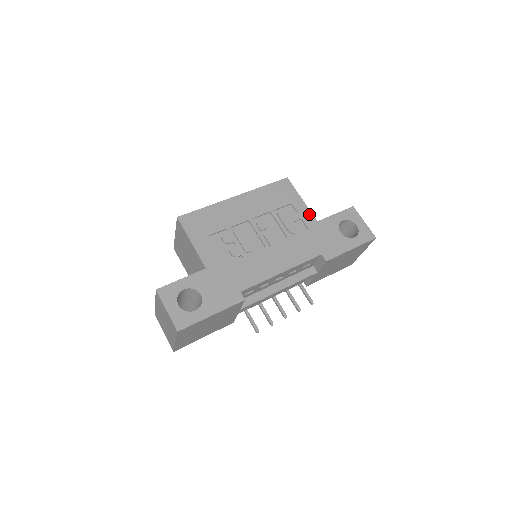
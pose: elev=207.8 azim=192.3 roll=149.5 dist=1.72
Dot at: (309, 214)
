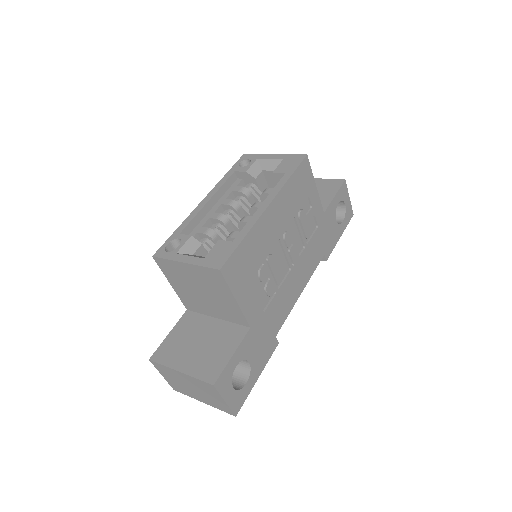
Dot at: (320, 206)
